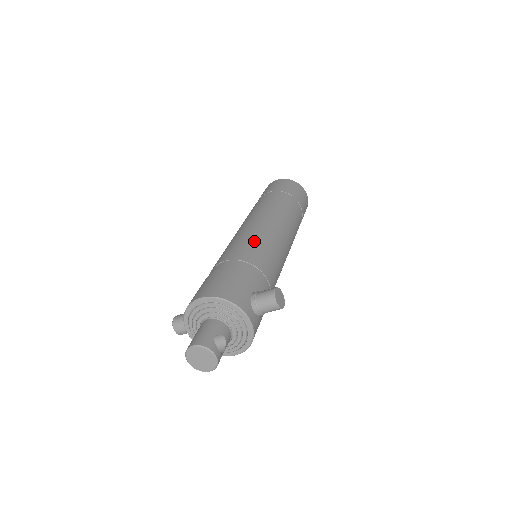
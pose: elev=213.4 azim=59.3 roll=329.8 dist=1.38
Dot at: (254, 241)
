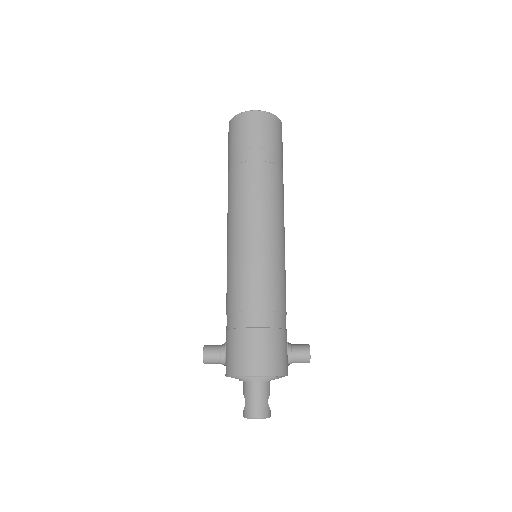
Dot at: (273, 272)
